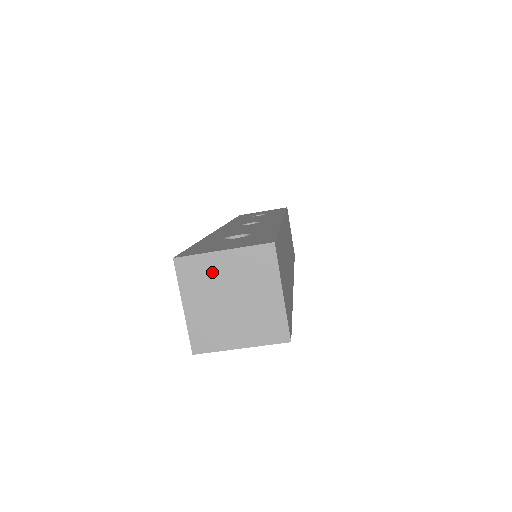
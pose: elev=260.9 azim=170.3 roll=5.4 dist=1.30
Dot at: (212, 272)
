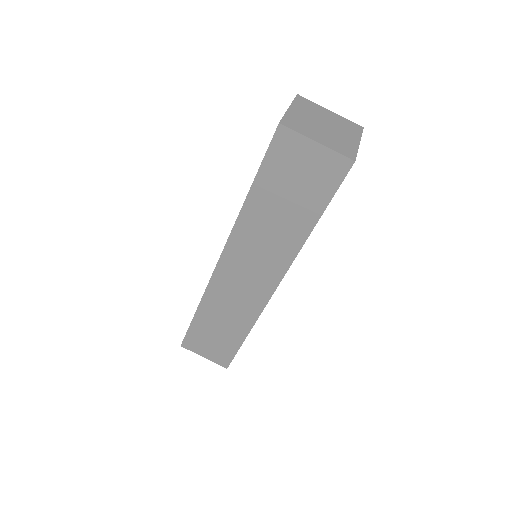
Dot at: (300, 119)
